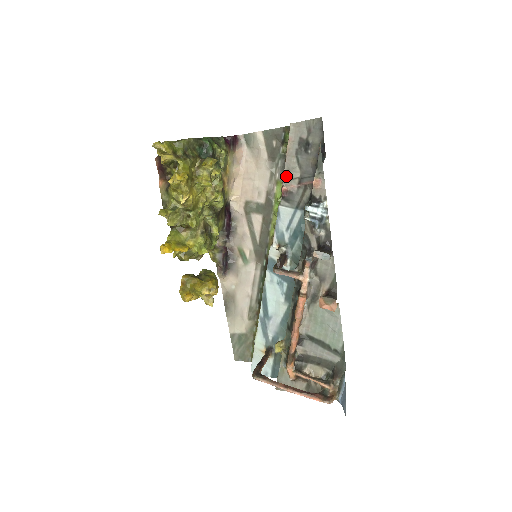
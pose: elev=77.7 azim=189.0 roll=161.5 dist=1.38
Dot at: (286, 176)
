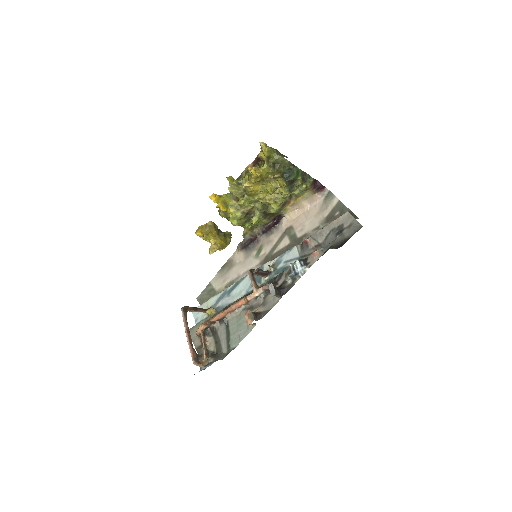
Dot at: (315, 235)
